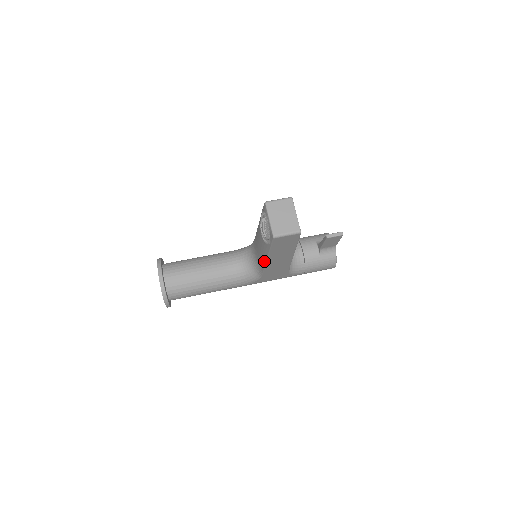
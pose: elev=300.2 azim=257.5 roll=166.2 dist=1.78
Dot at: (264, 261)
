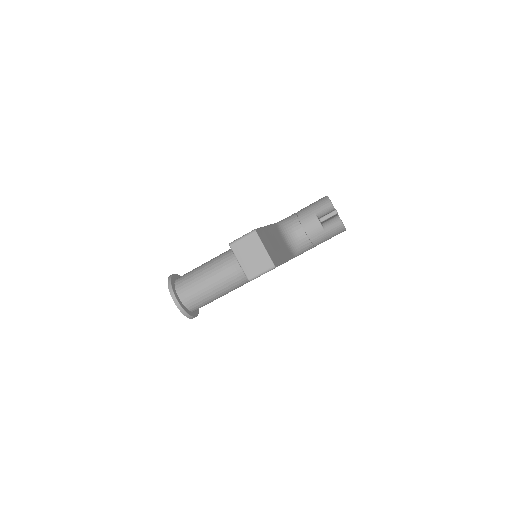
Dot at: occluded
